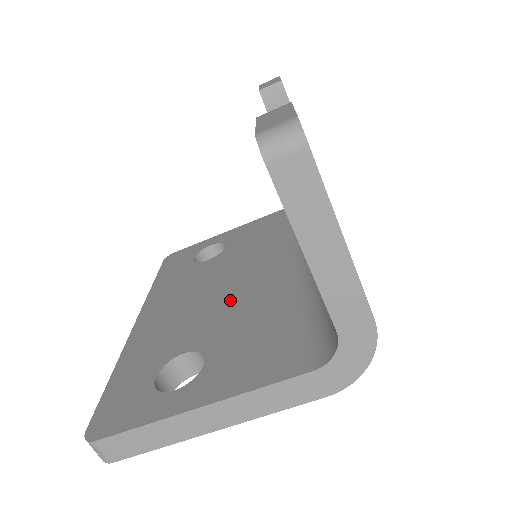
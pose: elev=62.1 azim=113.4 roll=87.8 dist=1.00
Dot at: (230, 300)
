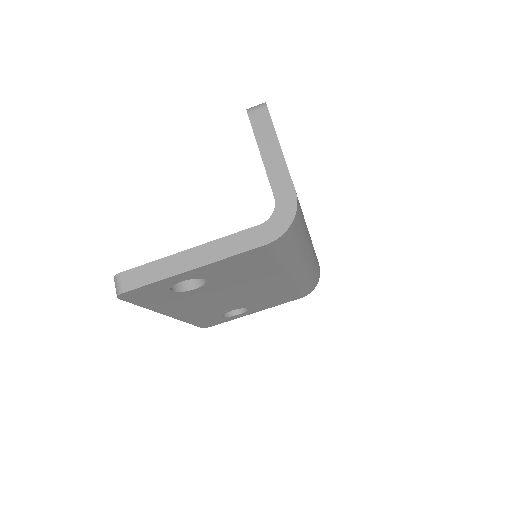
Dot at: occluded
